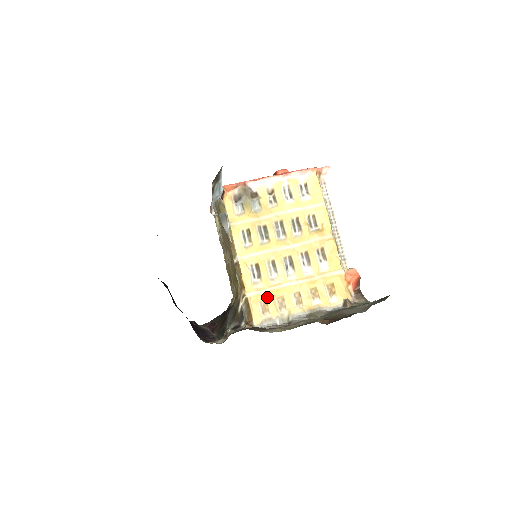
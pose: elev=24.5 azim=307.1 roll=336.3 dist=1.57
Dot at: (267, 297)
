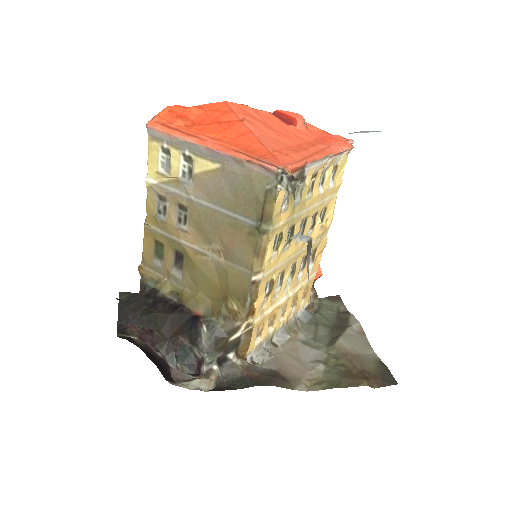
Dot at: (266, 319)
